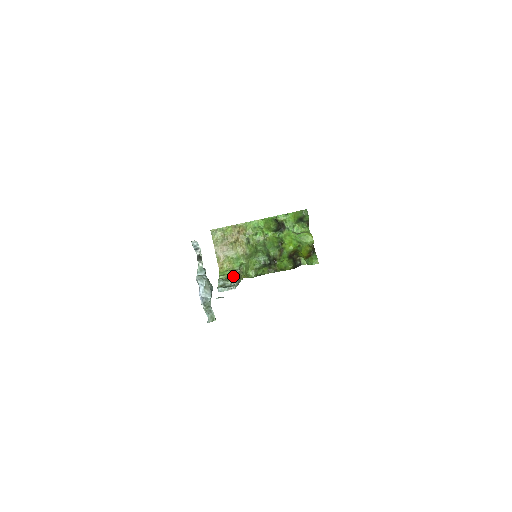
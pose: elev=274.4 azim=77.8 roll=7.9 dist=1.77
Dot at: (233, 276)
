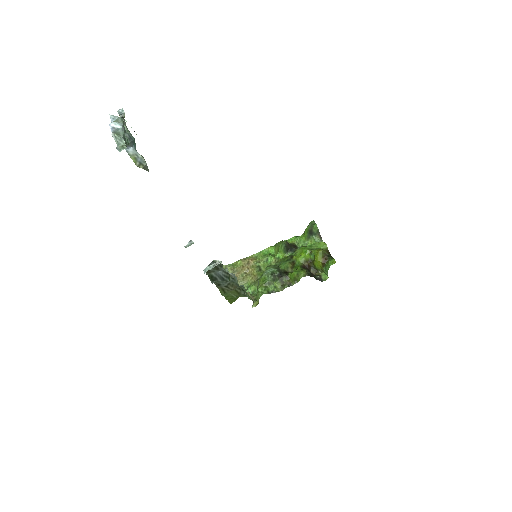
Dot at: (233, 282)
